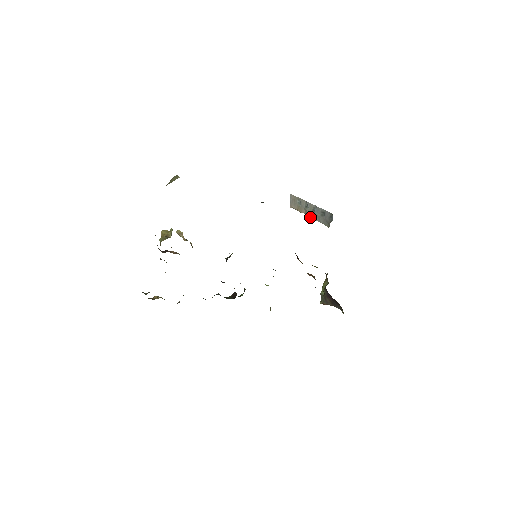
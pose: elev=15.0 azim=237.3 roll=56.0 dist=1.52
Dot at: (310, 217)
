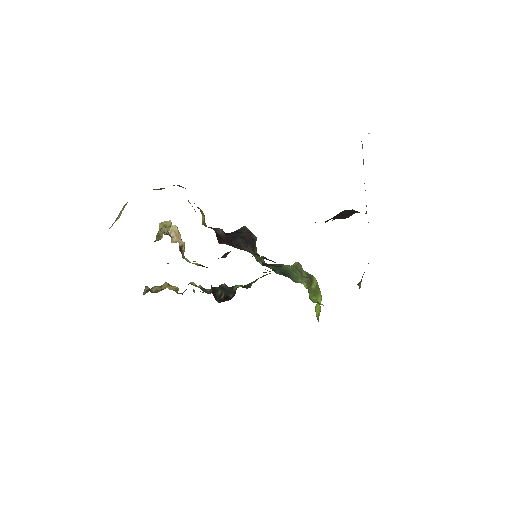
Dot at: occluded
